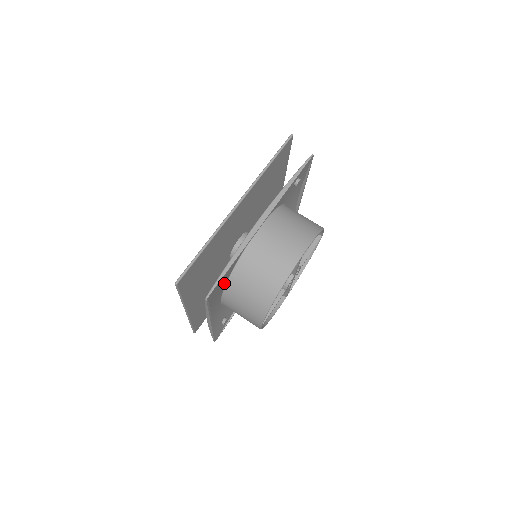
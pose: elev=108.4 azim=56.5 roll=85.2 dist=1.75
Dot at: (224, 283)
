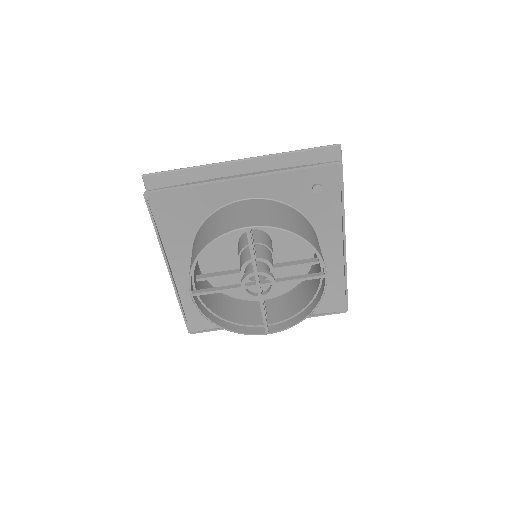
Dot at: (190, 226)
